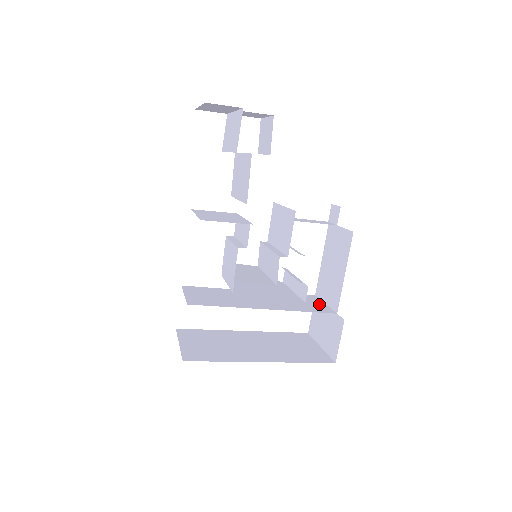
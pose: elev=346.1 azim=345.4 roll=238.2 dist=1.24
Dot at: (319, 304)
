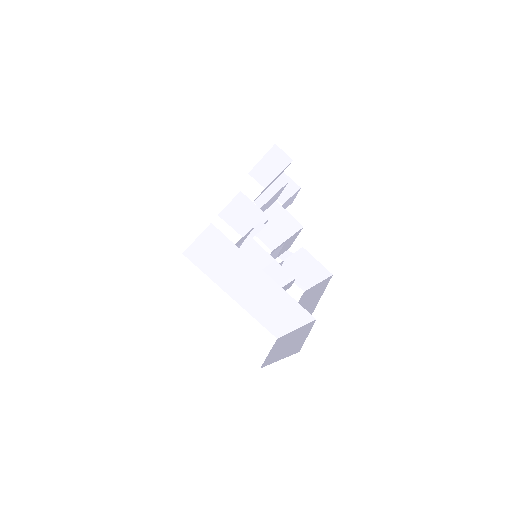
Dot at: (287, 326)
